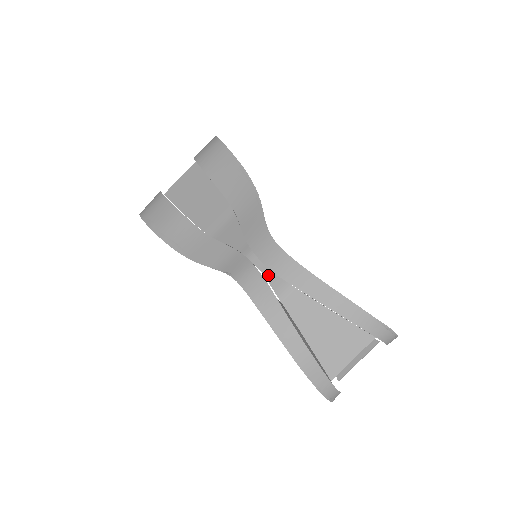
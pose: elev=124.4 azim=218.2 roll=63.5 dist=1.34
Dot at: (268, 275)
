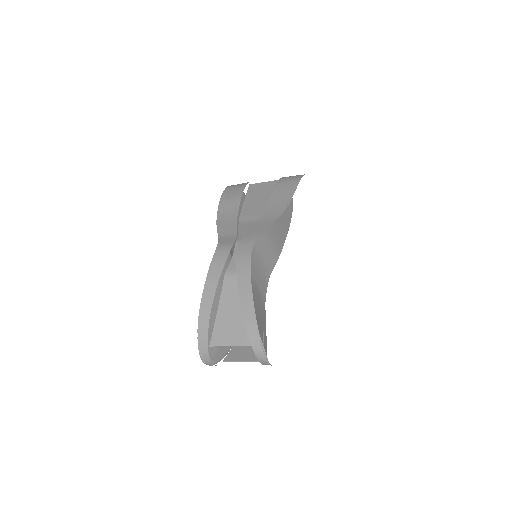
Dot at: (234, 259)
